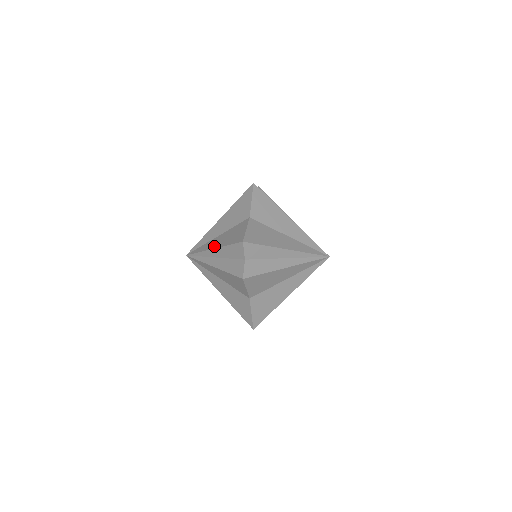
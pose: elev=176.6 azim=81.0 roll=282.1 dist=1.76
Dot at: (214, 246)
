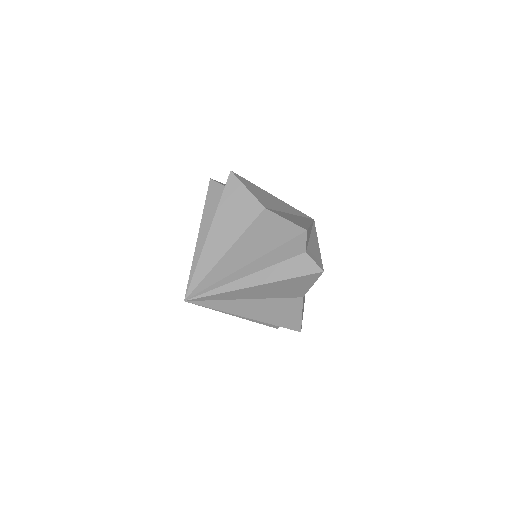
Dot at: (250, 316)
